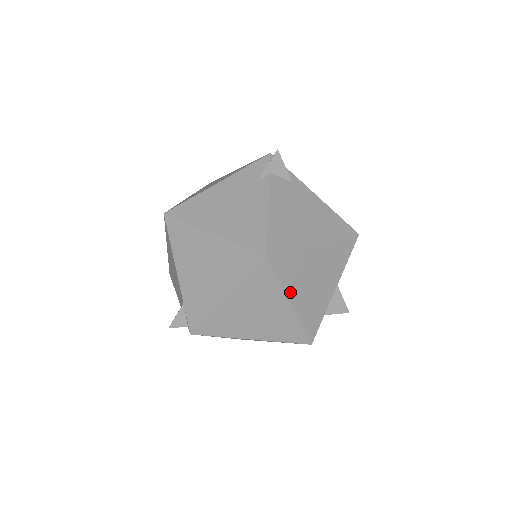
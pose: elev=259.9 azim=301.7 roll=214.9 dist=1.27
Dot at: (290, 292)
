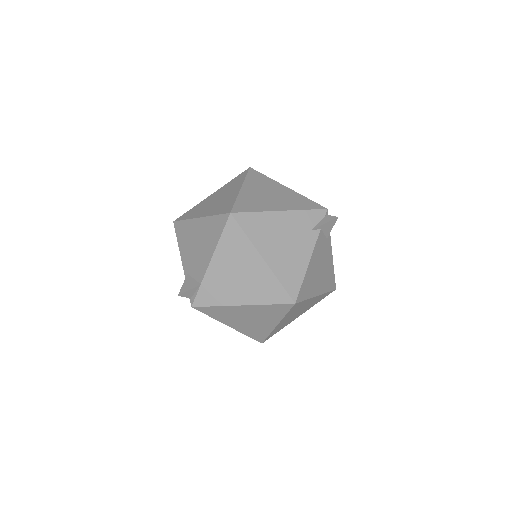
Dot at: (283, 320)
